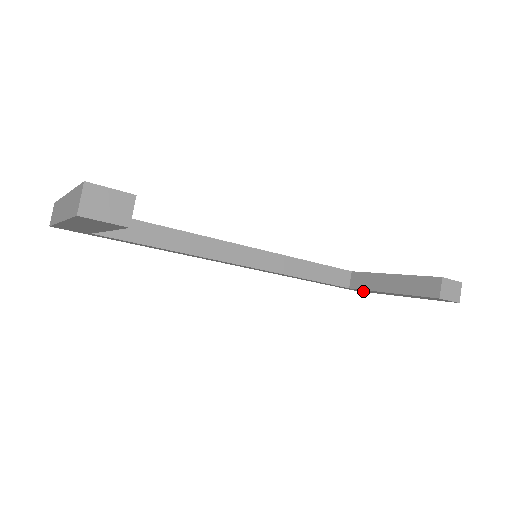
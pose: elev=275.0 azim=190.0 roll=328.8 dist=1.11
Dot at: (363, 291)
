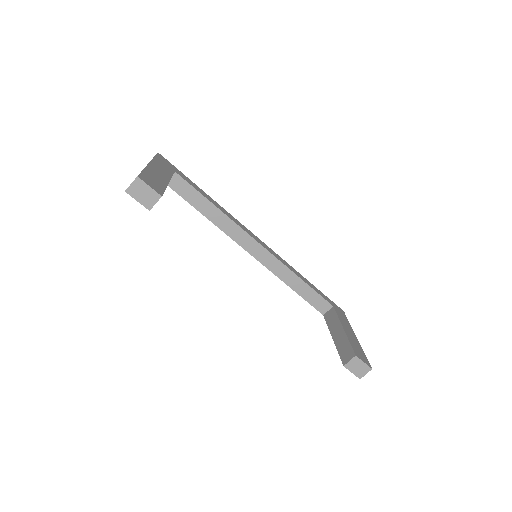
Dot at: occluded
